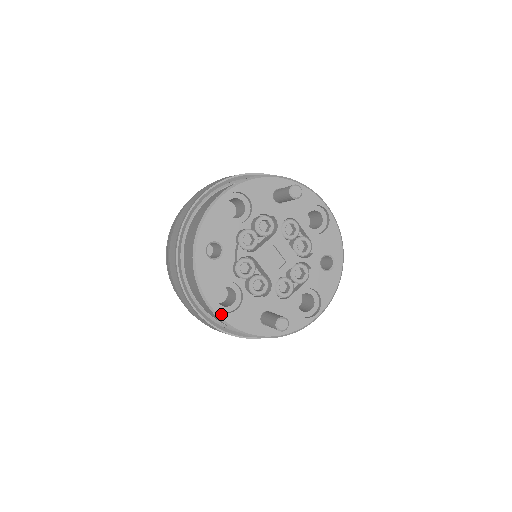
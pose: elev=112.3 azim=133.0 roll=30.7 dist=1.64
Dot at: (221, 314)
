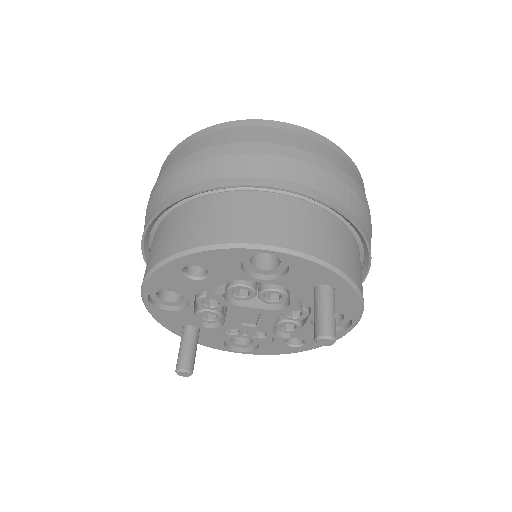
Dot at: (148, 303)
